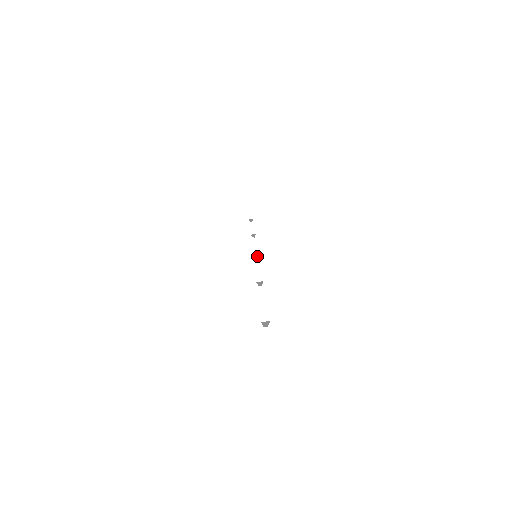
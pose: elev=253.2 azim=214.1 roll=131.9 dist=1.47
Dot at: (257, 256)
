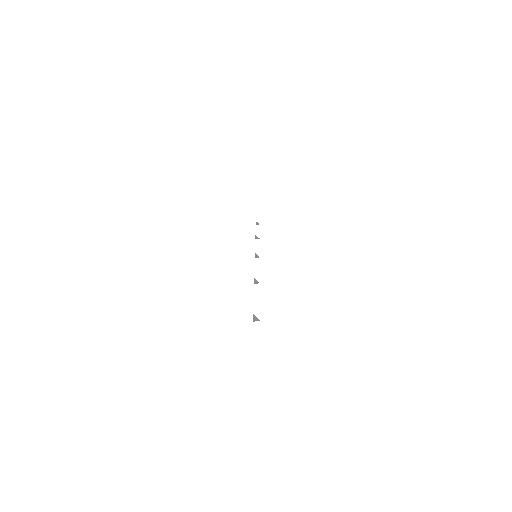
Dot at: (257, 257)
